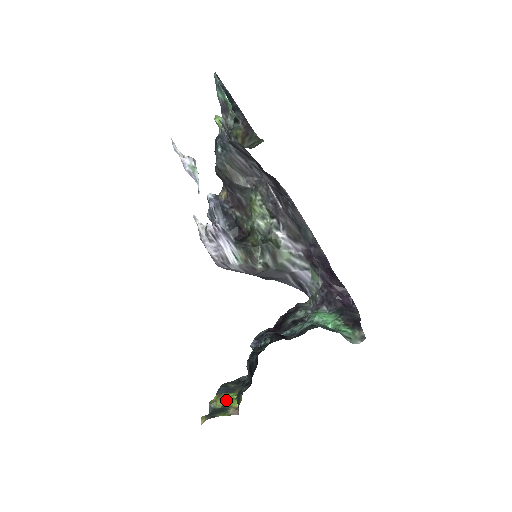
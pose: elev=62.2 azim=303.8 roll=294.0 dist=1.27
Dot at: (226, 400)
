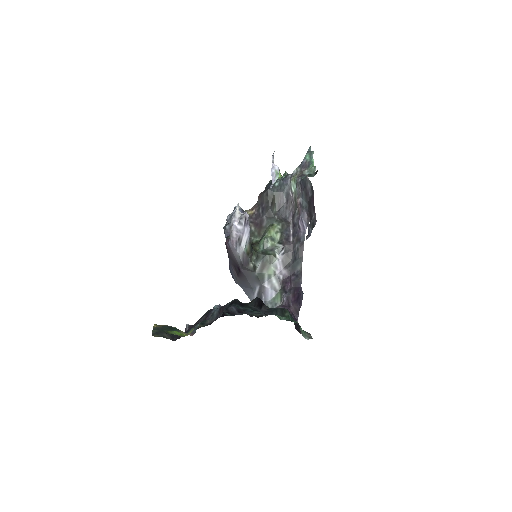
Dot at: occluded
